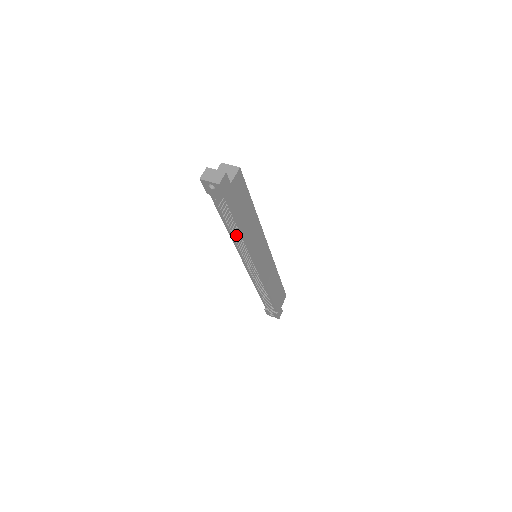
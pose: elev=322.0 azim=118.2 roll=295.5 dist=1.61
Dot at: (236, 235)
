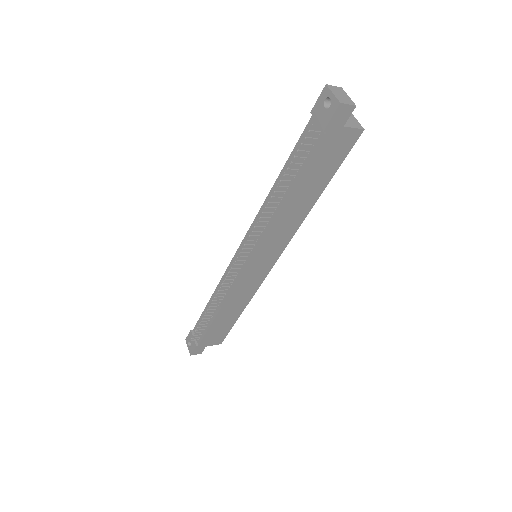
Dot at: (276, 198)
